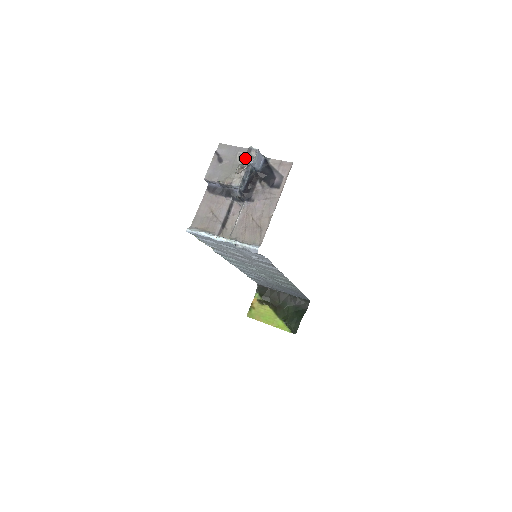
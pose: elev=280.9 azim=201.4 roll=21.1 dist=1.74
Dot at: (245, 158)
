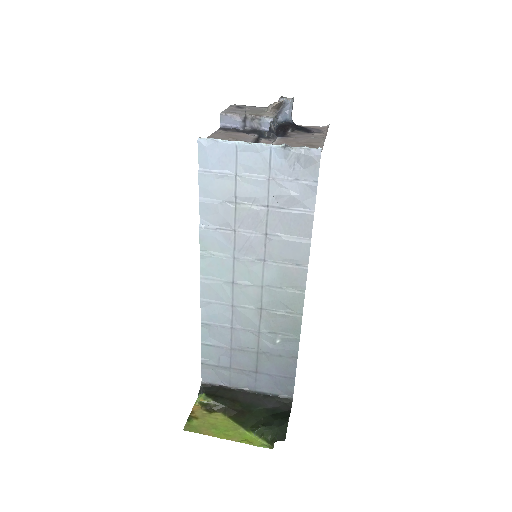
Dot at: (280, 98)
